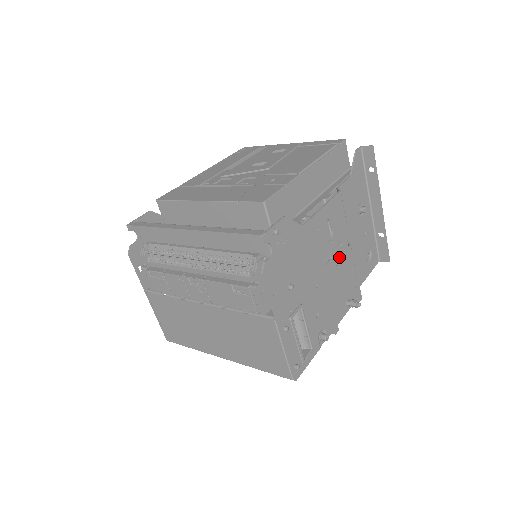
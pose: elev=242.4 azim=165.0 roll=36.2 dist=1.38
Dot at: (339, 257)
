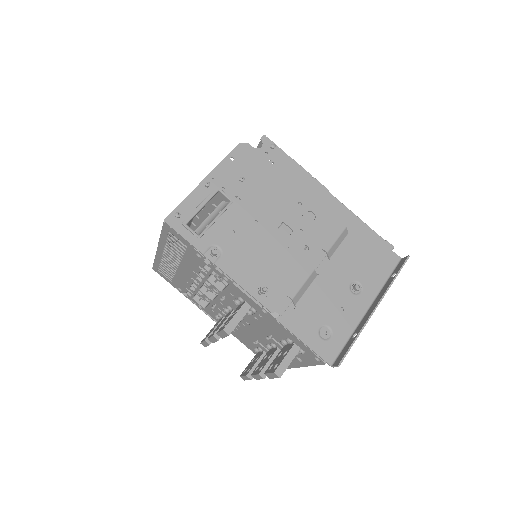
Dot at: (295, 251)
